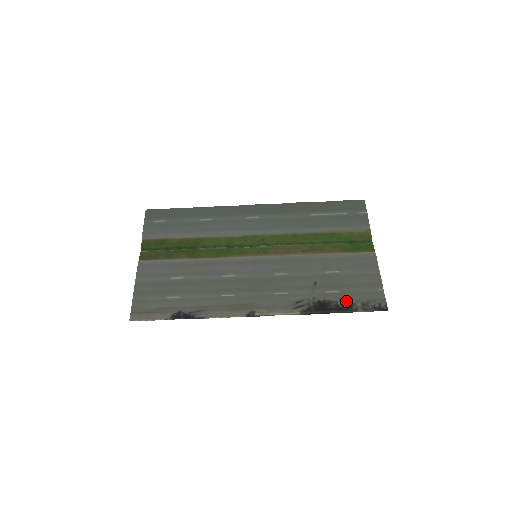
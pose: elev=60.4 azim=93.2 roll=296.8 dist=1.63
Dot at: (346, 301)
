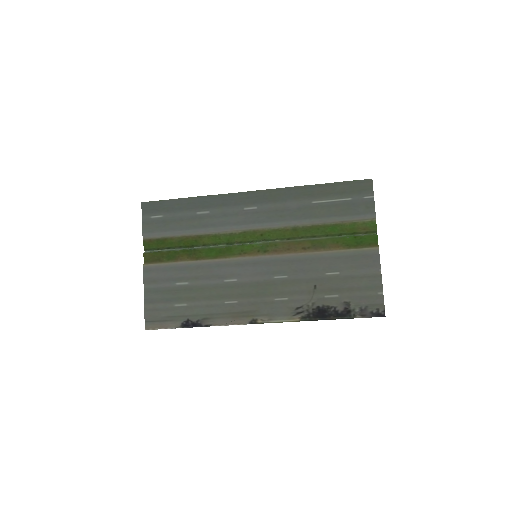
Dot at: (344, 307)
